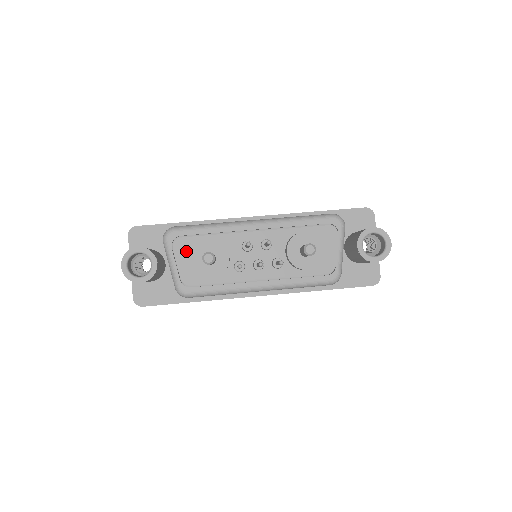
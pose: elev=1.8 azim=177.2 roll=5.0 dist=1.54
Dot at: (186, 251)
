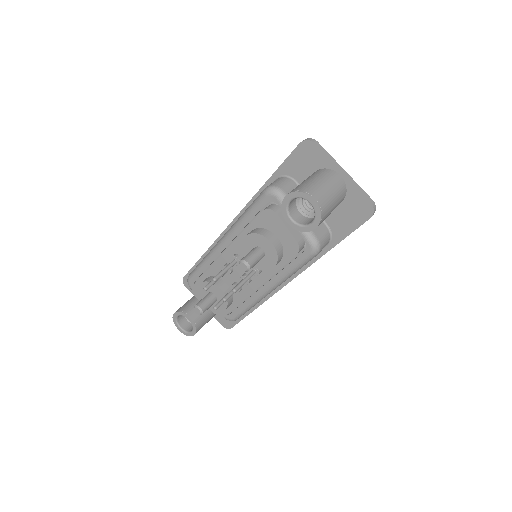
Dot at: occluded
